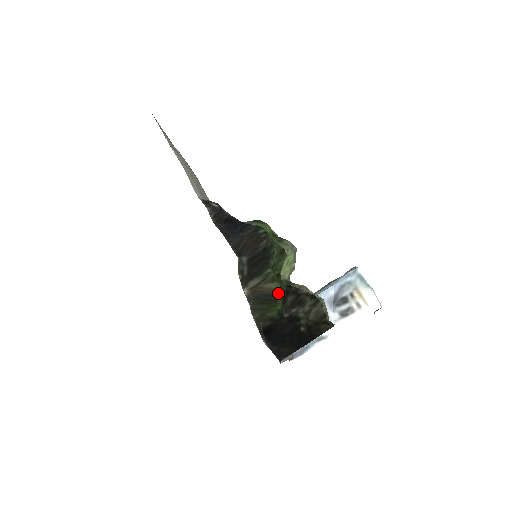
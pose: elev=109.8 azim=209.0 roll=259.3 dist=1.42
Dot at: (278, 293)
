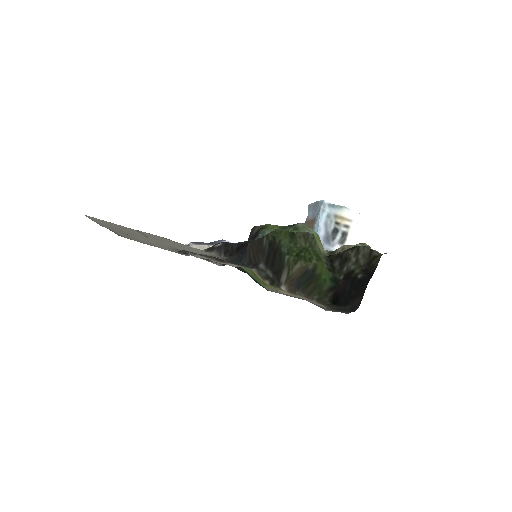
Dot at: (308, 268)
